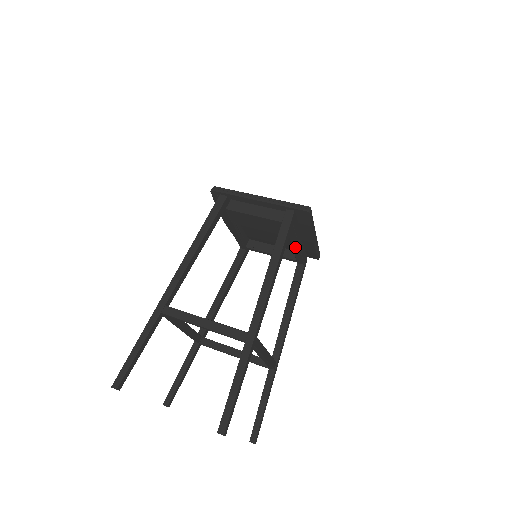
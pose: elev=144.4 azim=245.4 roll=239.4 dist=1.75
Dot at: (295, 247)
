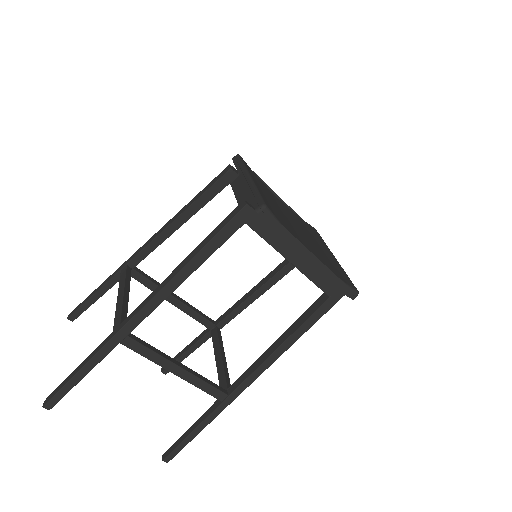
Dot at: occluded
